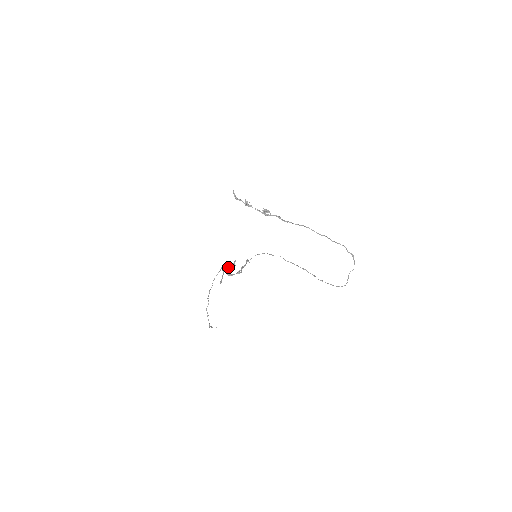
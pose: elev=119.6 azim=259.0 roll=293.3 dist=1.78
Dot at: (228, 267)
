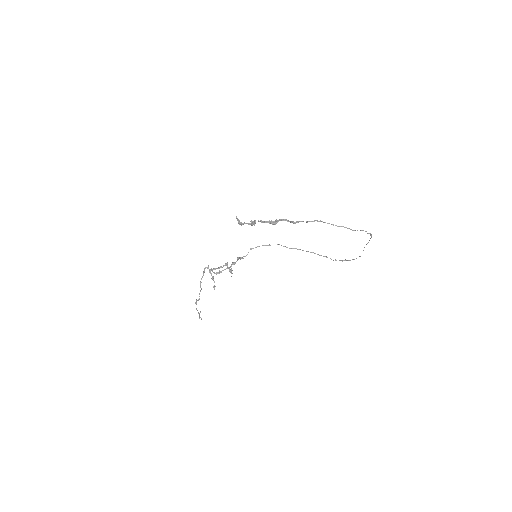
Dot at: (216, 268)
